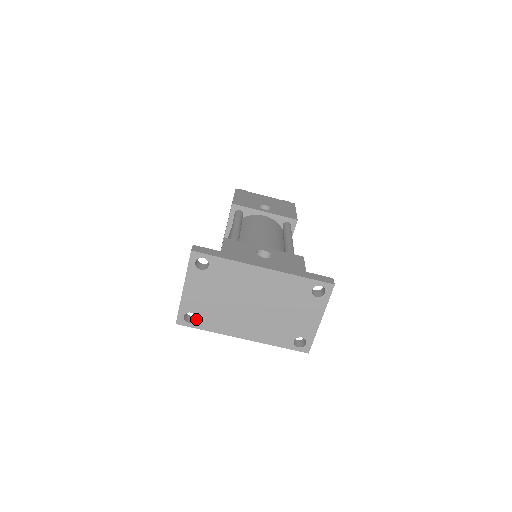
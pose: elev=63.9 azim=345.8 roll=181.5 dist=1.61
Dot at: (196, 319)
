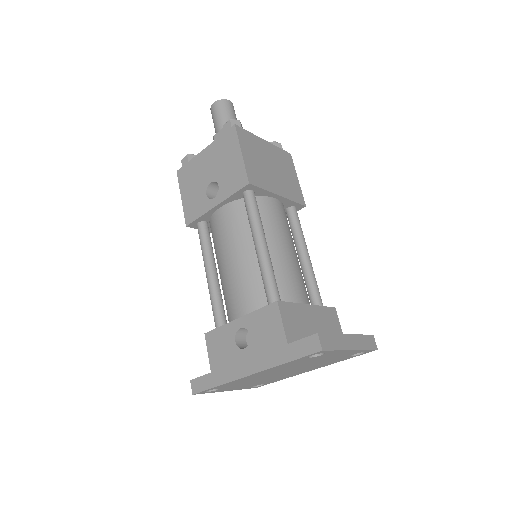
Dot at: occluded
